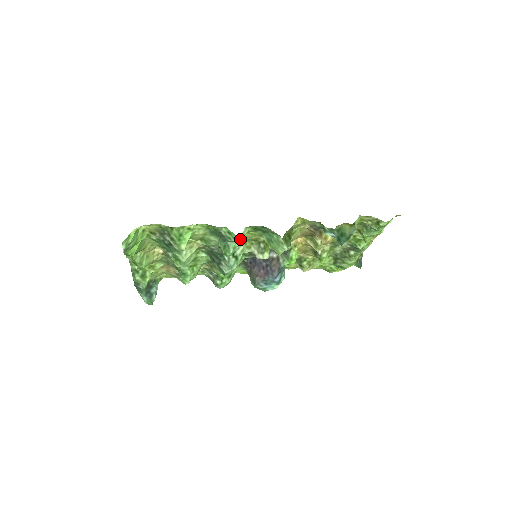
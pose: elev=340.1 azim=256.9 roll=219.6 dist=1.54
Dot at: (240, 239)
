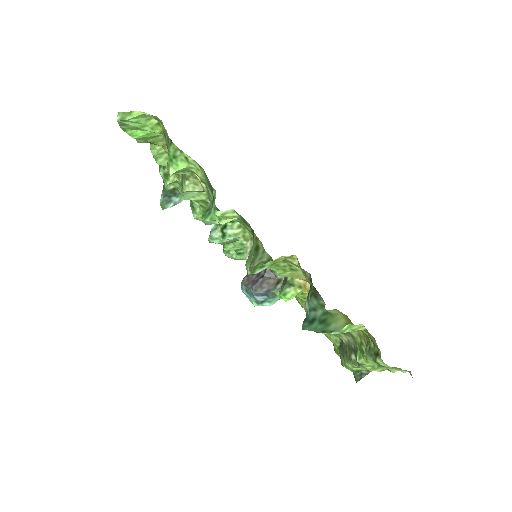
Dot at: (217, 215)
